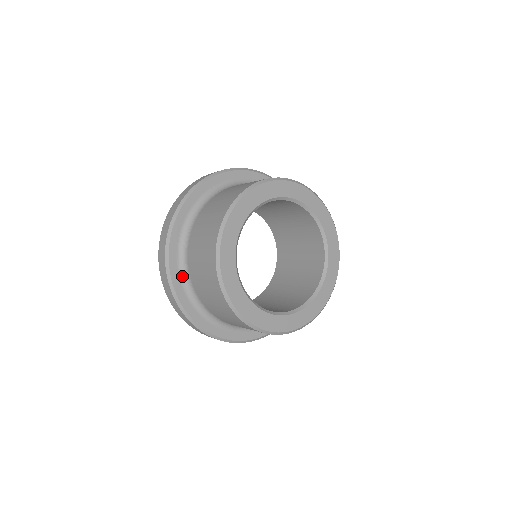
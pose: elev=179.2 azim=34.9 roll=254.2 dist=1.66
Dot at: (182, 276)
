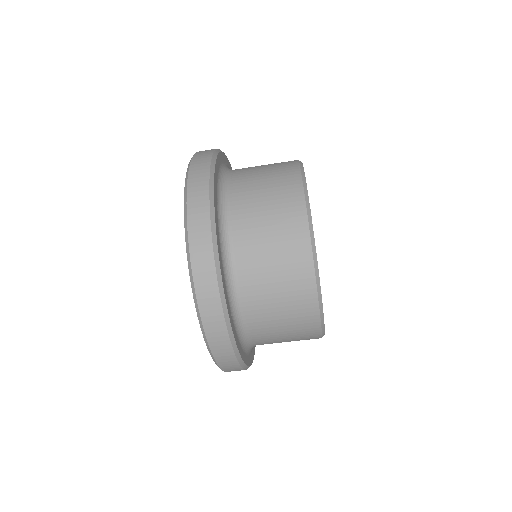
Dot at: (224, 165)
